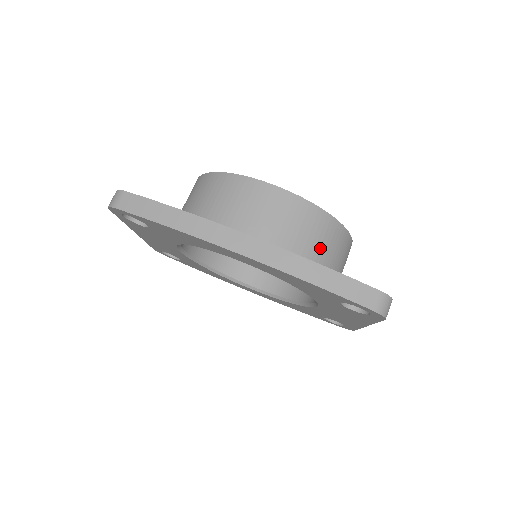
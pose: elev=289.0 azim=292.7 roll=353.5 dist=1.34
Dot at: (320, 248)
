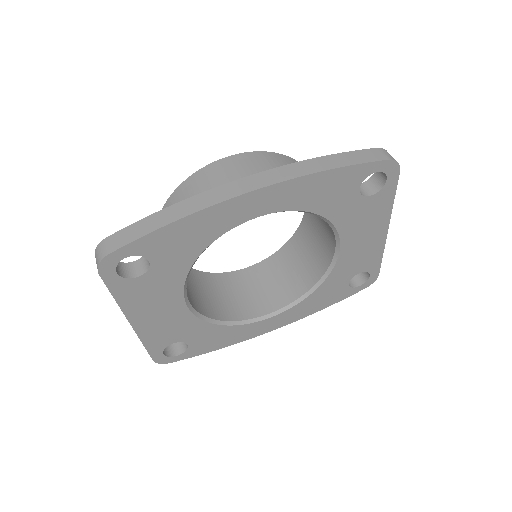
Dot at: occluded
